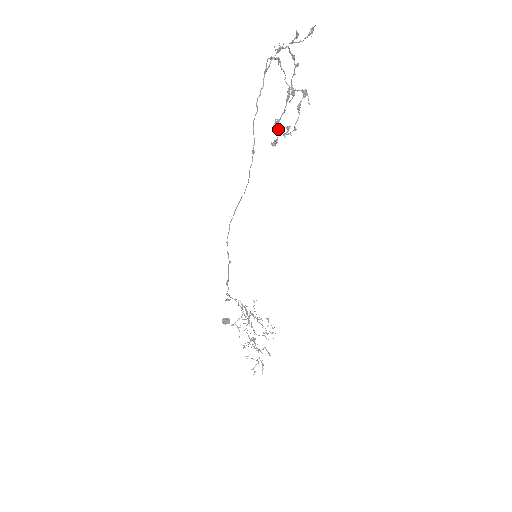
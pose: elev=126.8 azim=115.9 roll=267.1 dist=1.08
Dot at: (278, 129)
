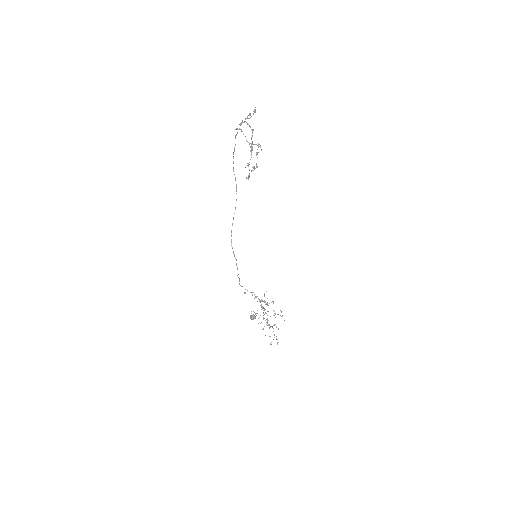
Dot at: (249, 169)
